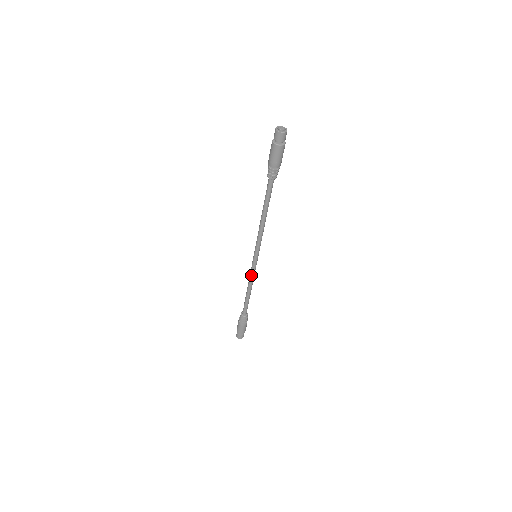
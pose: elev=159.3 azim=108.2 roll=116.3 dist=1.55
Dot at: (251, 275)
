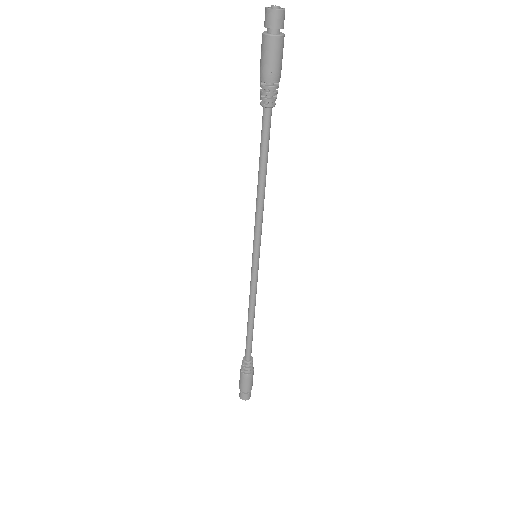
Dot at: (251, 290)
